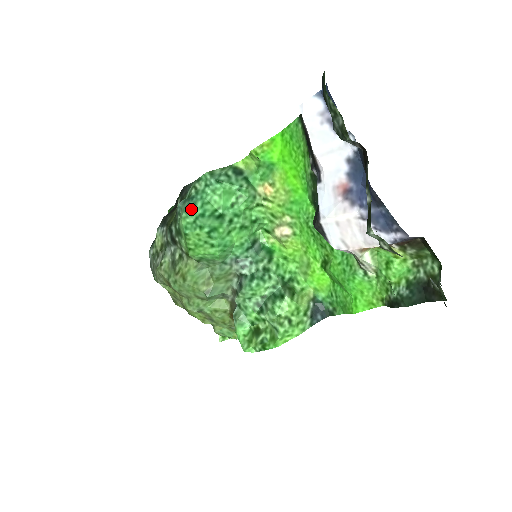
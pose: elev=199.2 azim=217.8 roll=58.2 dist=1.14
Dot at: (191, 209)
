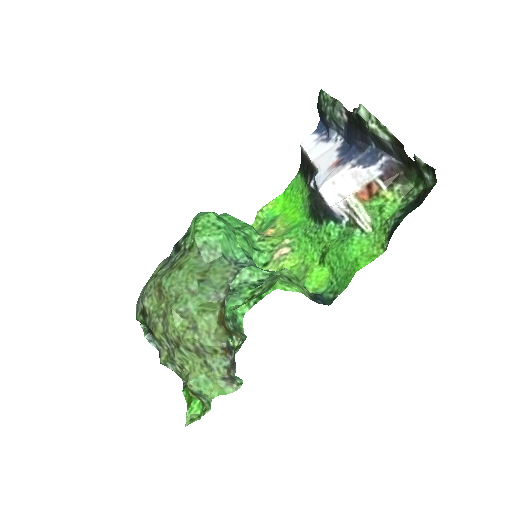
Dot at: occluded
